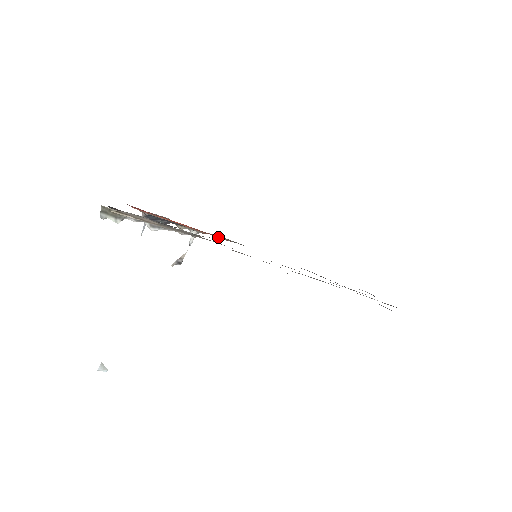
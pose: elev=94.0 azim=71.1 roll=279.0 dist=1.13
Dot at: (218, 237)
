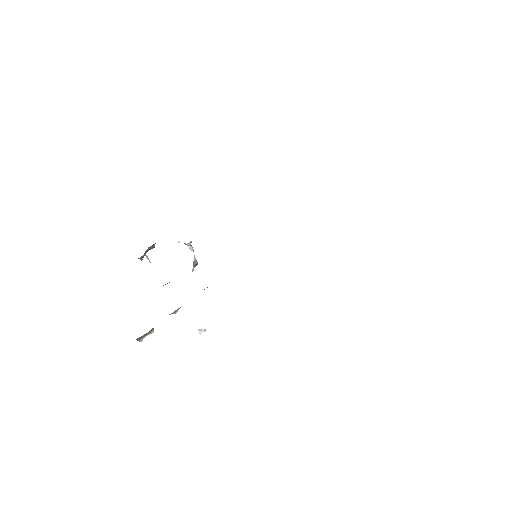
Dot at: occluded
